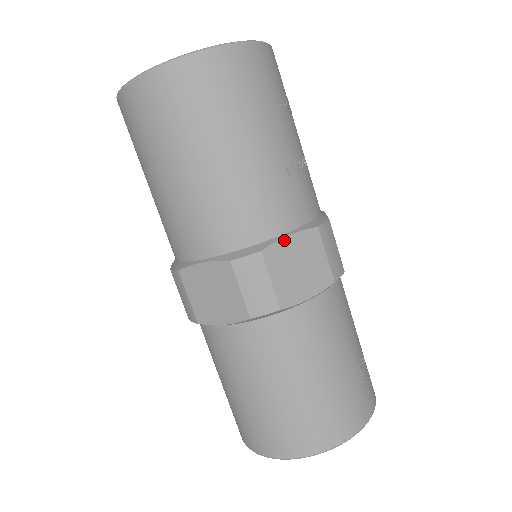
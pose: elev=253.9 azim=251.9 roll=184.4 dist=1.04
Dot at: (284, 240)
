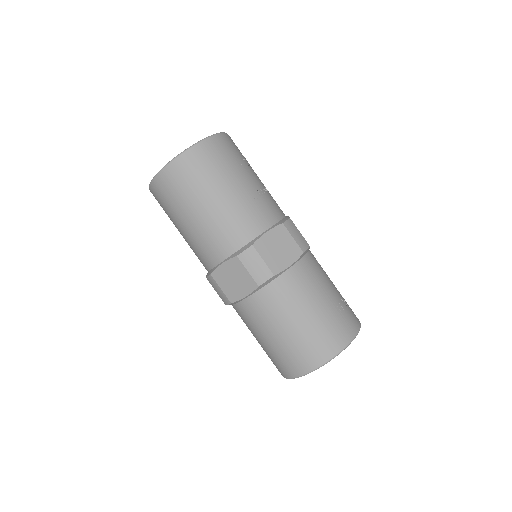
Dot at: (264, 236)
